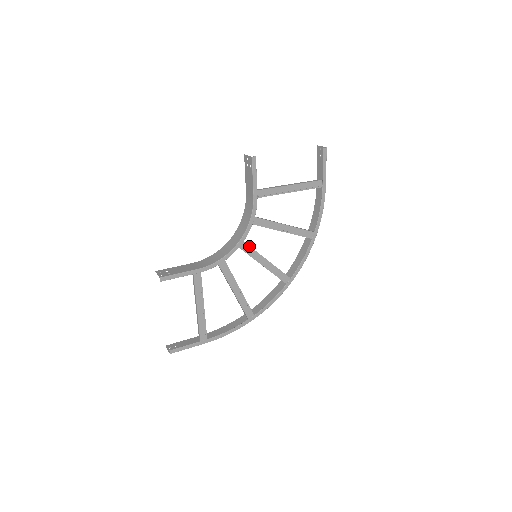
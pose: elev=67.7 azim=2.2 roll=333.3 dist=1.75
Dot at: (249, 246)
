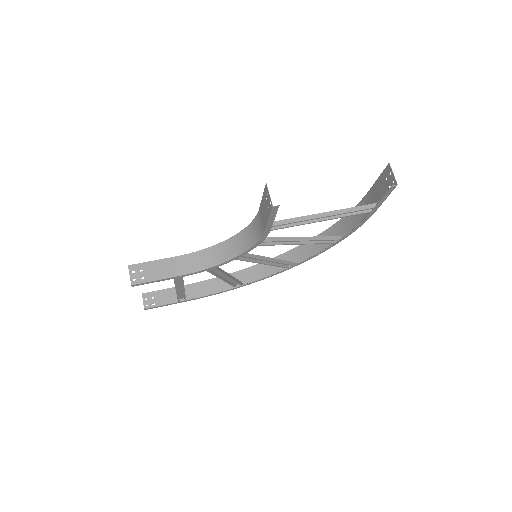
Dot at: (248, 257)
